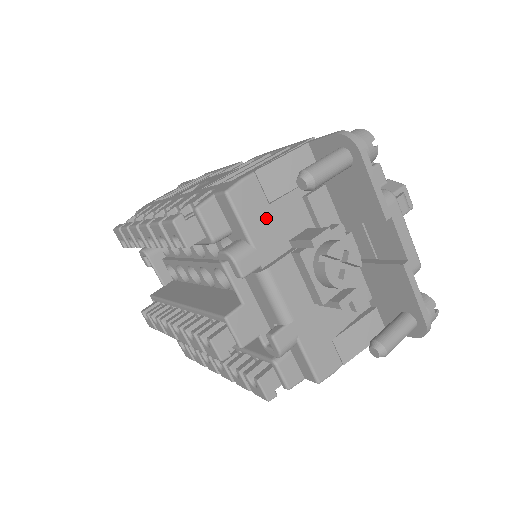
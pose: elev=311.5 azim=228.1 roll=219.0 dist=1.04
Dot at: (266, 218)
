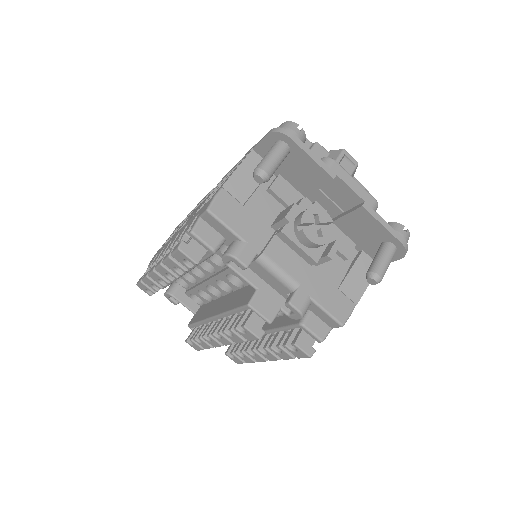
Dot at: (245, 217)
